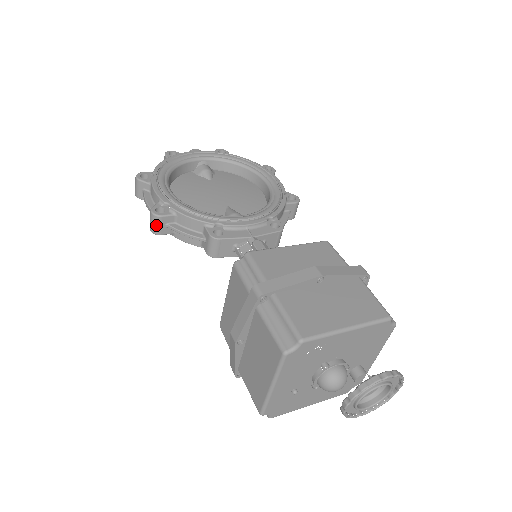
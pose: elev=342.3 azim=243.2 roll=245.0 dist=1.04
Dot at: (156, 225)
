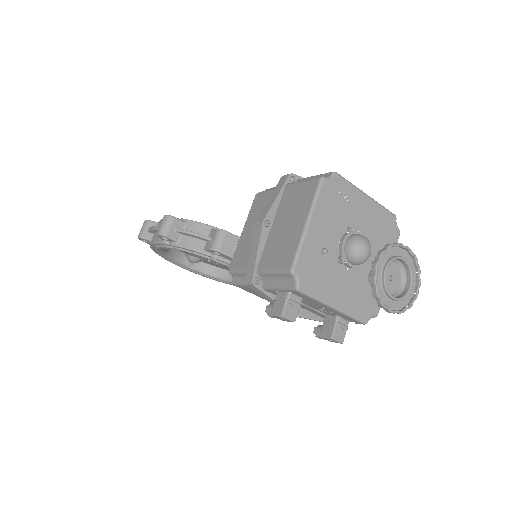
Dot at: (167, 225)
